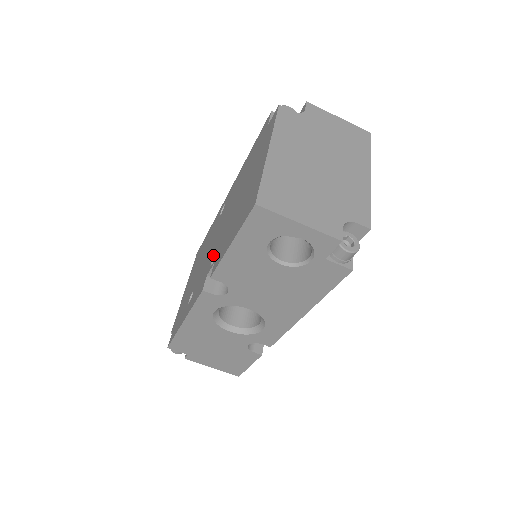
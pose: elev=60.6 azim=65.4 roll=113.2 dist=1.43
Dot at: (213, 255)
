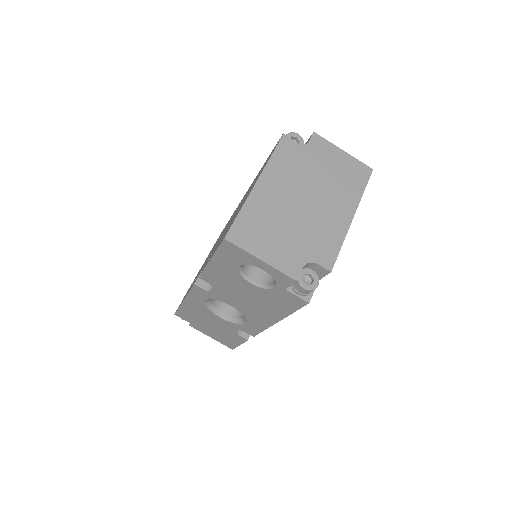
Dot at: (211, 254)
